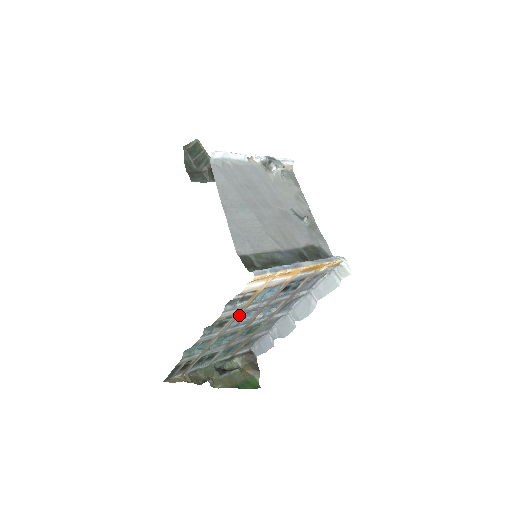
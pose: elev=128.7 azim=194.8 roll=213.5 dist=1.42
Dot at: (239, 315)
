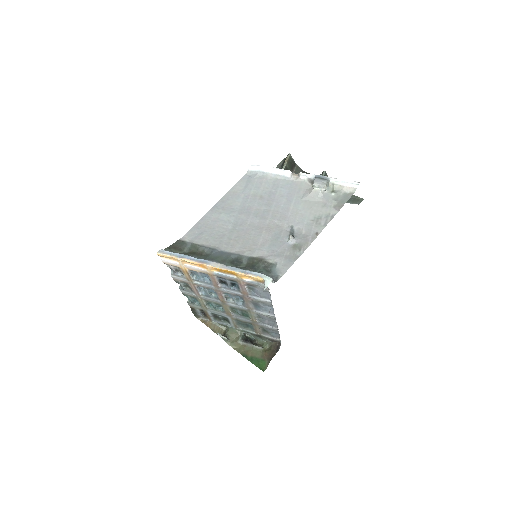
Dot at: (195, 286)
